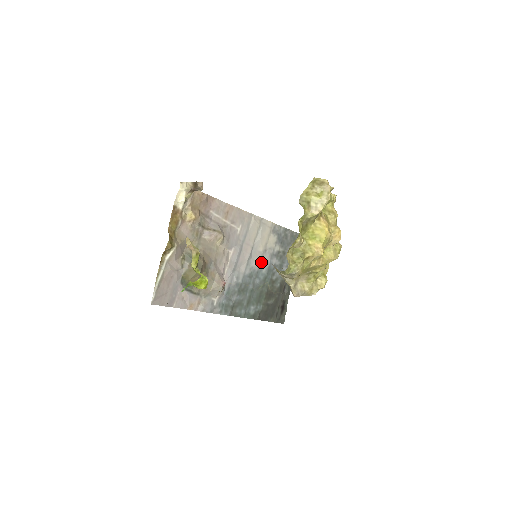
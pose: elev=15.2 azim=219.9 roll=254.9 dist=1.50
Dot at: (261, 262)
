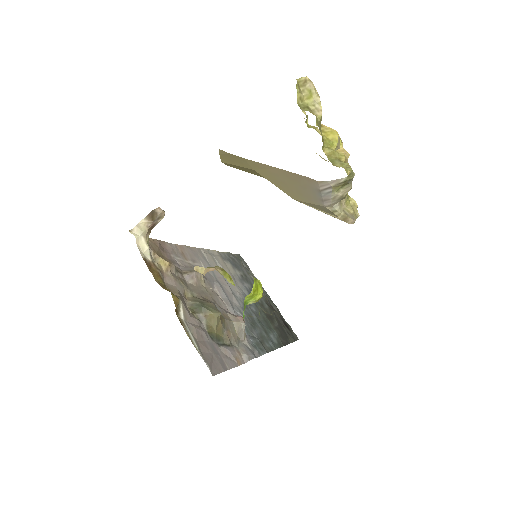
Dot at: (240, 290)
